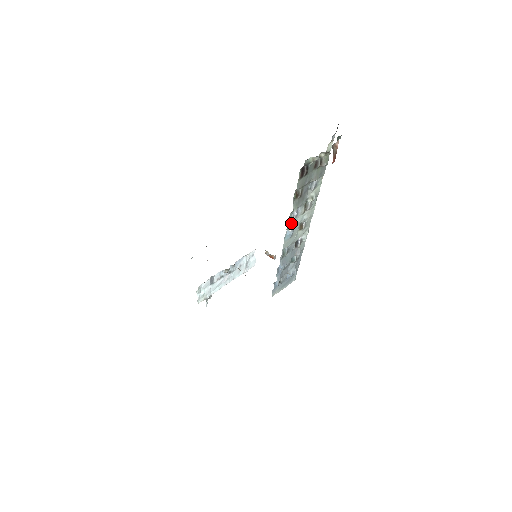
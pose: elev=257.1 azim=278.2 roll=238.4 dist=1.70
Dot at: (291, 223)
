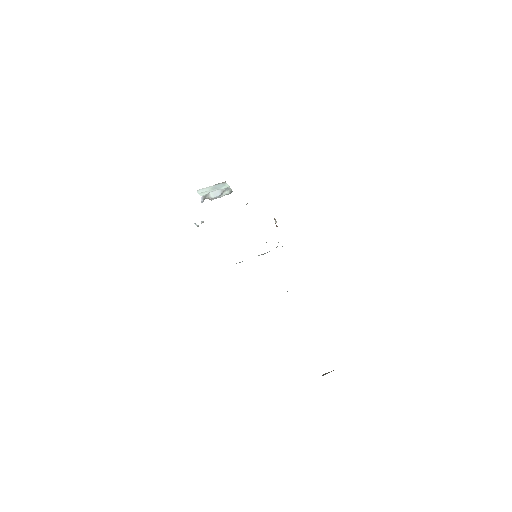
Dot at: occluded
